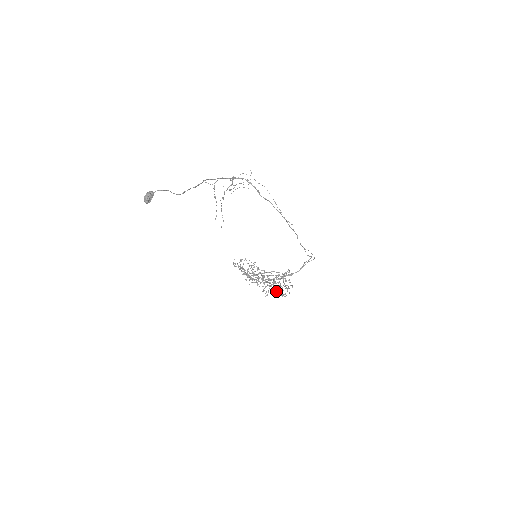
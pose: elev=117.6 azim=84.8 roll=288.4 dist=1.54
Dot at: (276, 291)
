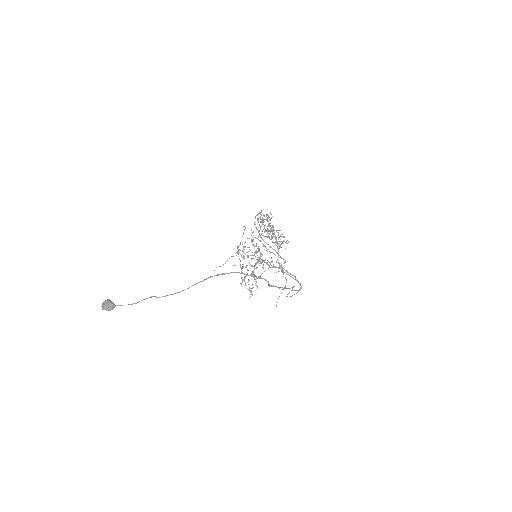
Dot at: (276, 242)
